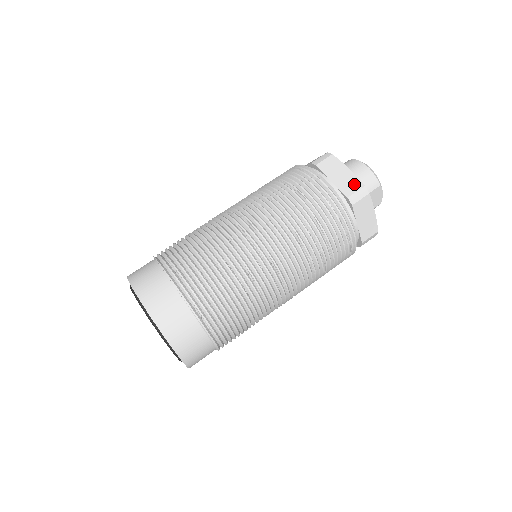
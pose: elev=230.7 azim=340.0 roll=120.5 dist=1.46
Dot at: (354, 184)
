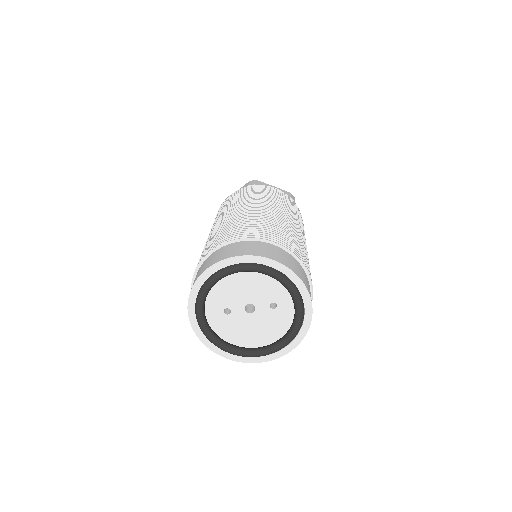
Dot at: (285, 192)
